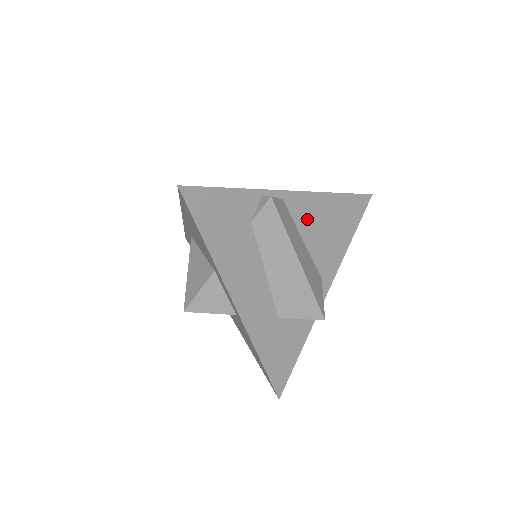
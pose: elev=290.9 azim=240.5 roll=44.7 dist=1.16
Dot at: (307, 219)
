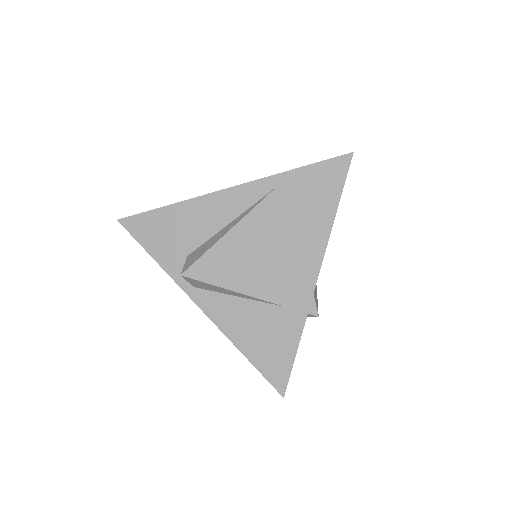
Dot at: occluded
